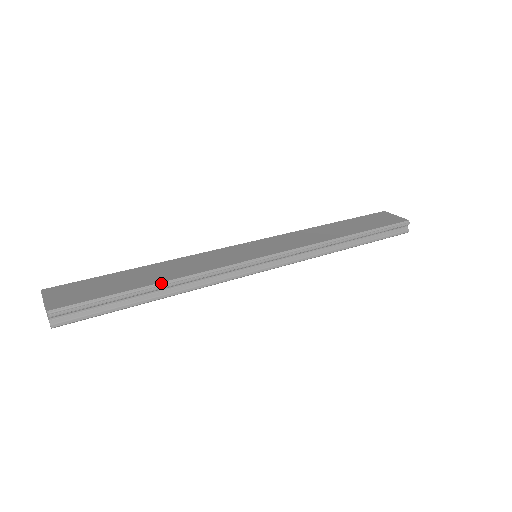
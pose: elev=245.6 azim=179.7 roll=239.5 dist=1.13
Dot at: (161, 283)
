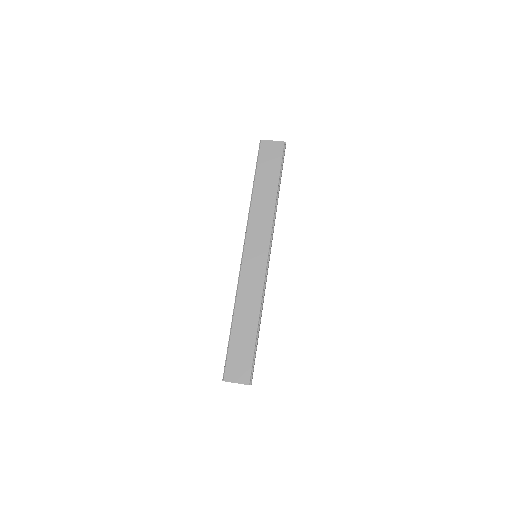
Dot at: (258, 324)
